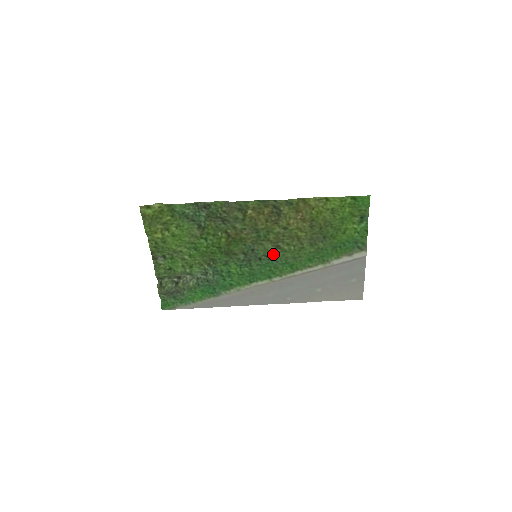
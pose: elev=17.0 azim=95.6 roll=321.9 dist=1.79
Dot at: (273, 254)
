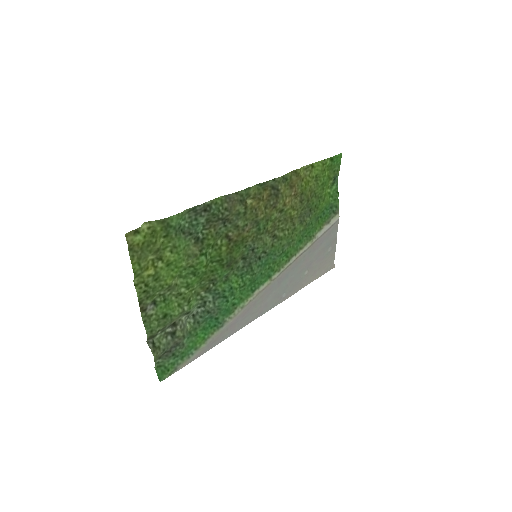
Dot at: (270, 247)
